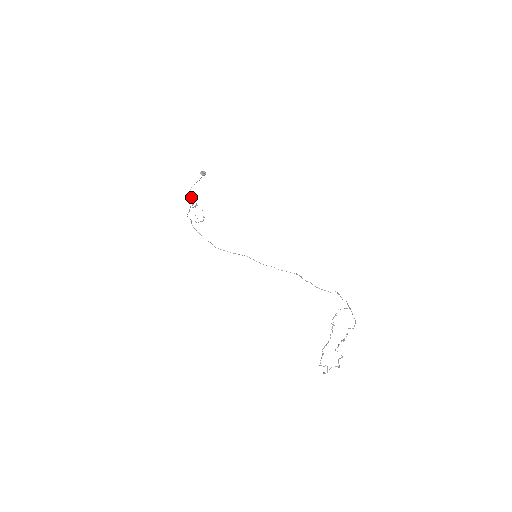
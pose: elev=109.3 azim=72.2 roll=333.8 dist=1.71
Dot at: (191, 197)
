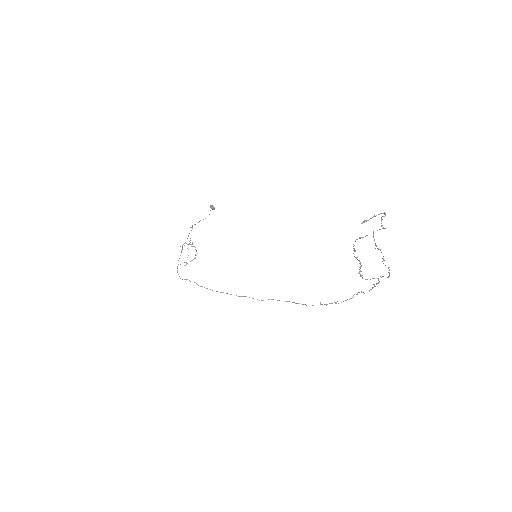
Dot at: (192, 226)
